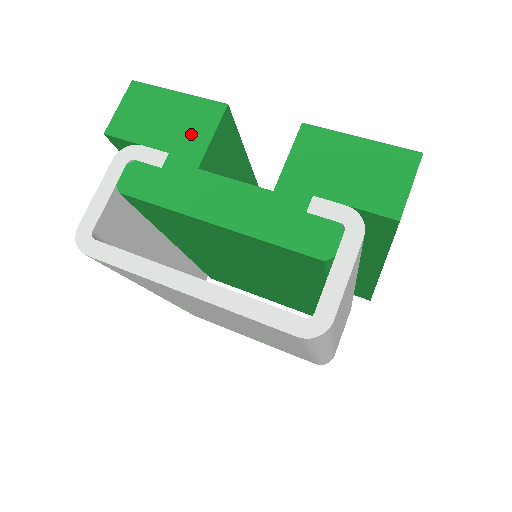
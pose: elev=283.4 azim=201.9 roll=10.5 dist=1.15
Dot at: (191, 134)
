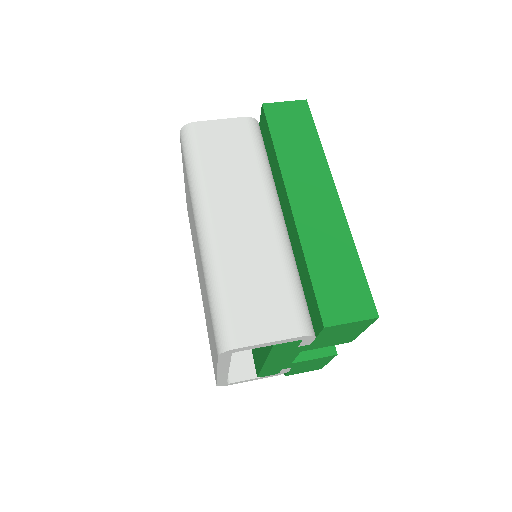
Dot at: occluded
